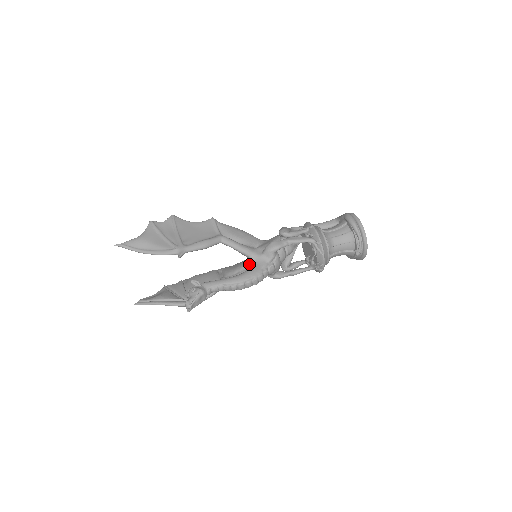
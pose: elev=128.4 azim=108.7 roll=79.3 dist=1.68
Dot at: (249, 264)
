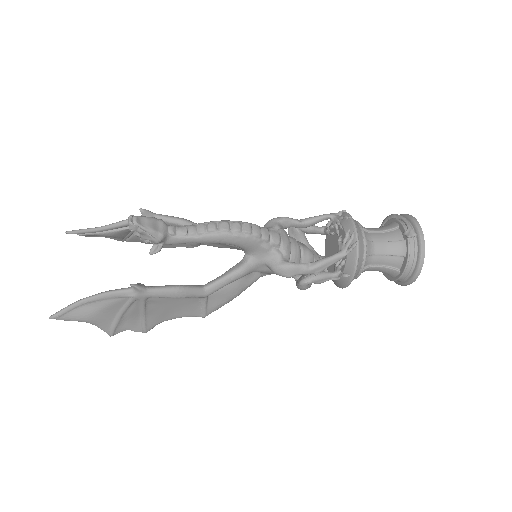
Dot at: occluded
